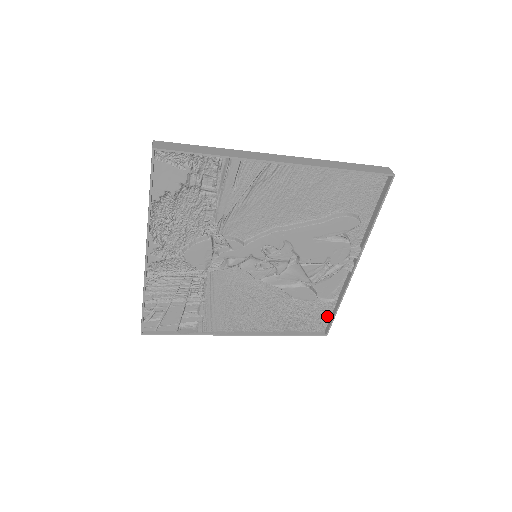
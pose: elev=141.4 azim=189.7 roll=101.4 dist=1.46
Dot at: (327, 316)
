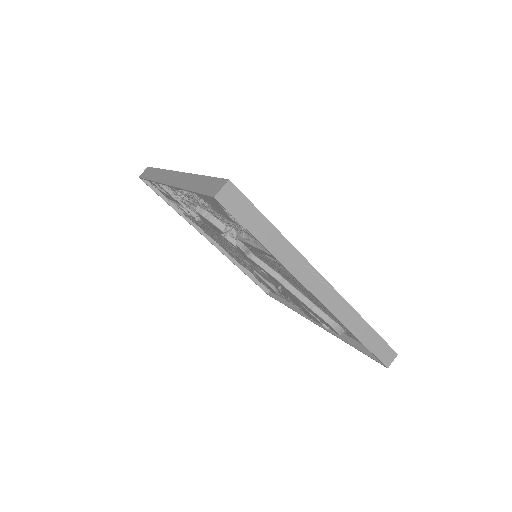
Dot at: (278, 295)
